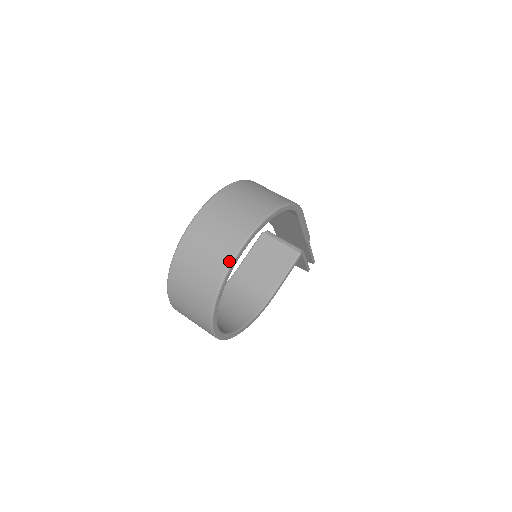
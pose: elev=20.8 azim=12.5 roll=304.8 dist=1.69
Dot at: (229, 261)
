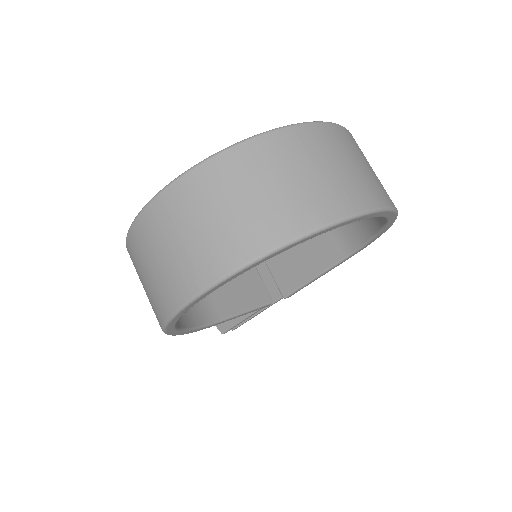
Dot at: (356, 209)
